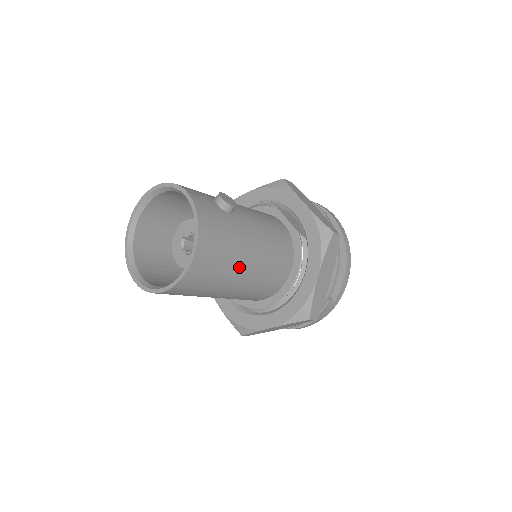
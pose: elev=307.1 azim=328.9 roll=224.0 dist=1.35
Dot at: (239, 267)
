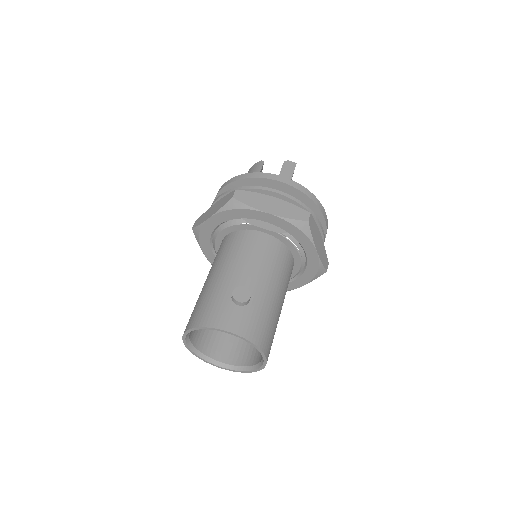
Dot at: (279, 313)
